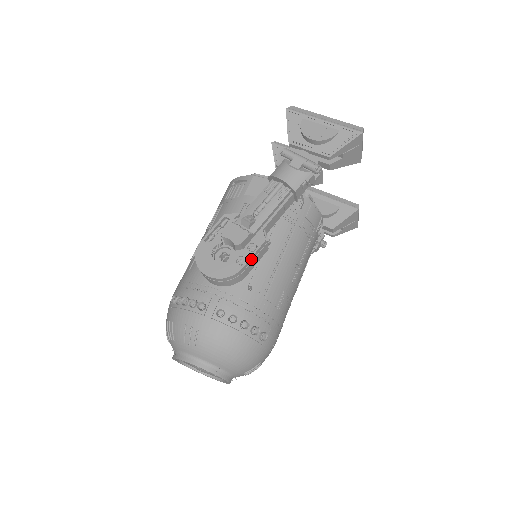
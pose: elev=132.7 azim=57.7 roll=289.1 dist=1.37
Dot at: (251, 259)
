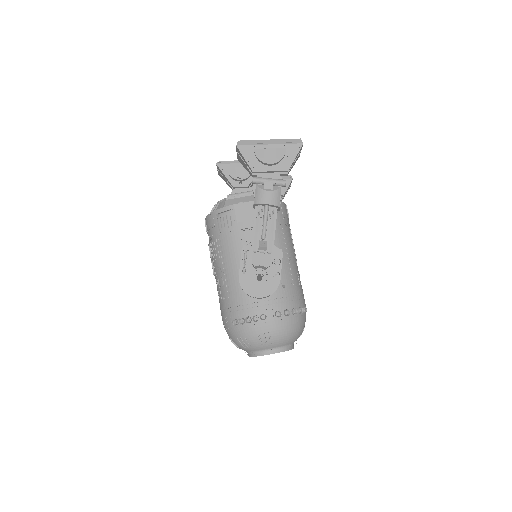
Dot at: occluded
